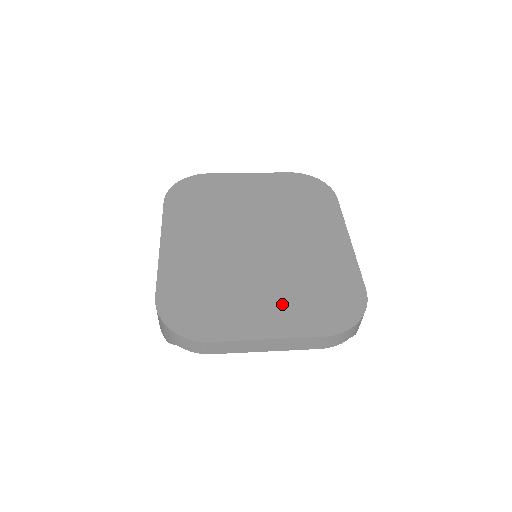
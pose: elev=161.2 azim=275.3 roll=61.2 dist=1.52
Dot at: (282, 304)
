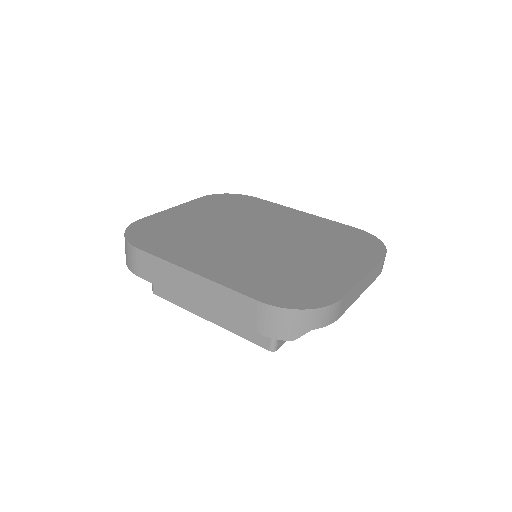
Dot at: (336, 256)
